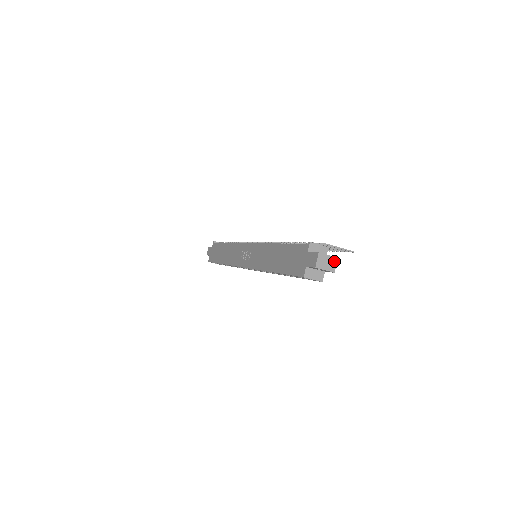
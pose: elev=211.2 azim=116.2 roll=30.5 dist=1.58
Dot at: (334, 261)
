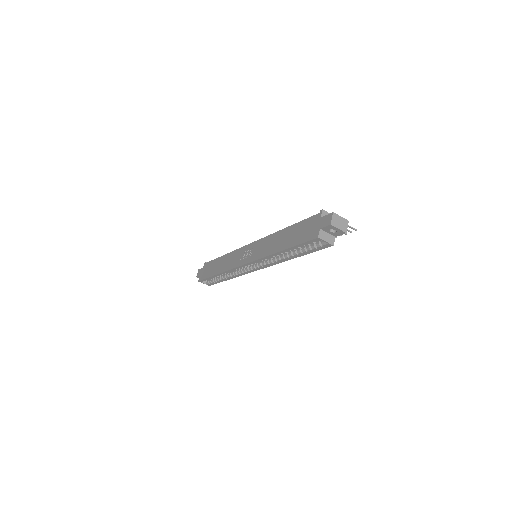
Dot at: (346, 223)
